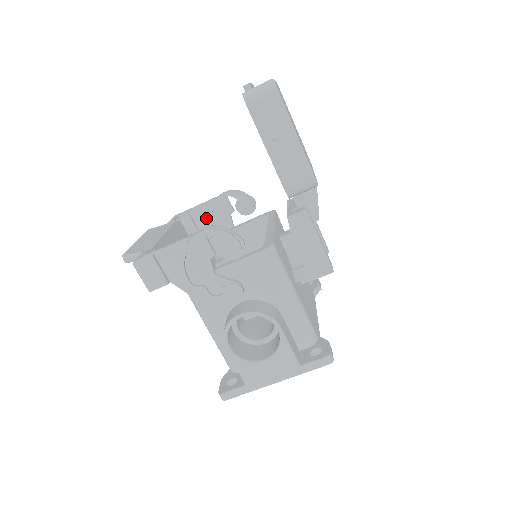
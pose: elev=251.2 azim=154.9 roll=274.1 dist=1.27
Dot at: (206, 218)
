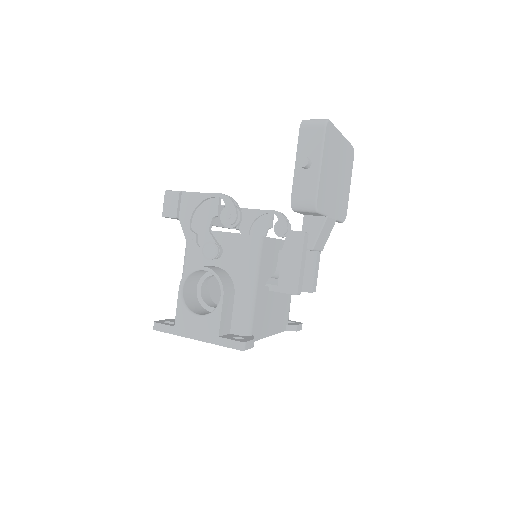
Dot at: (250, 221)
